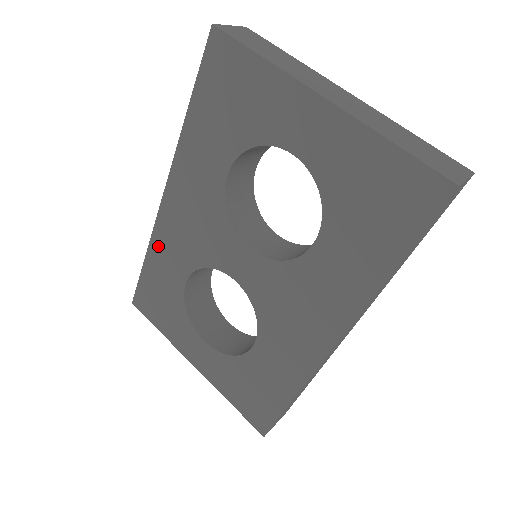
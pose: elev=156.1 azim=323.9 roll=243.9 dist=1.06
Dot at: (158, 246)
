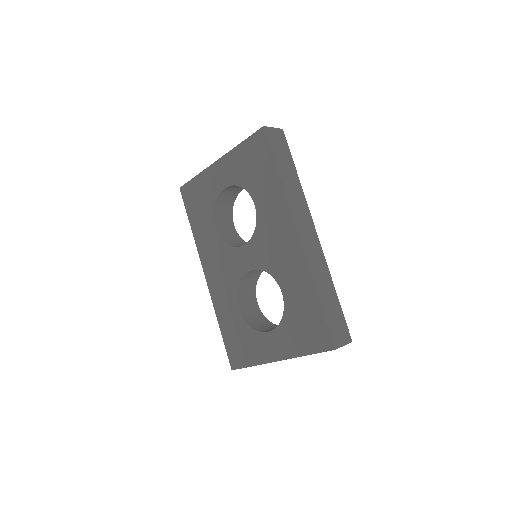
Dot at: (219, 308)
